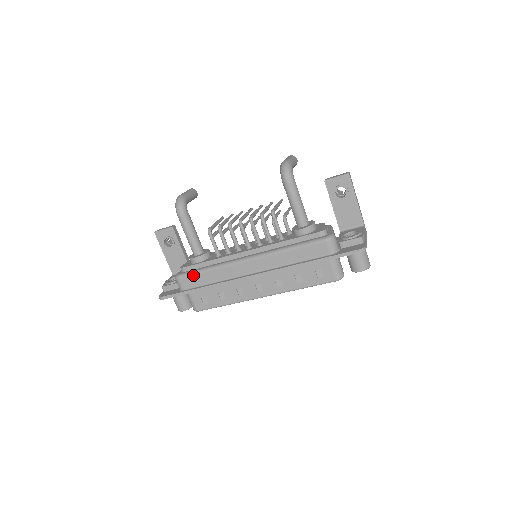
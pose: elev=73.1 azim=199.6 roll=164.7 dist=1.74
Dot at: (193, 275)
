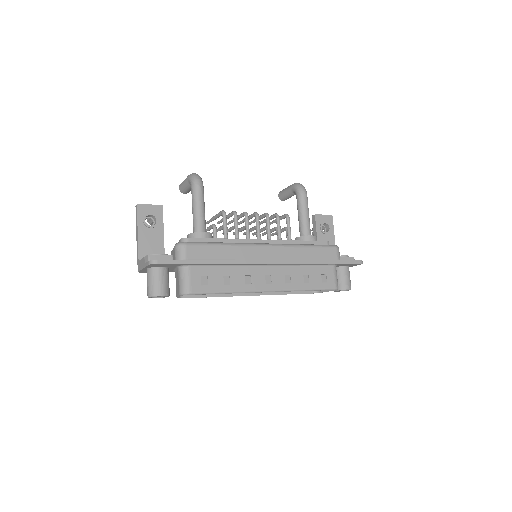
Dot at: (205, 245)
